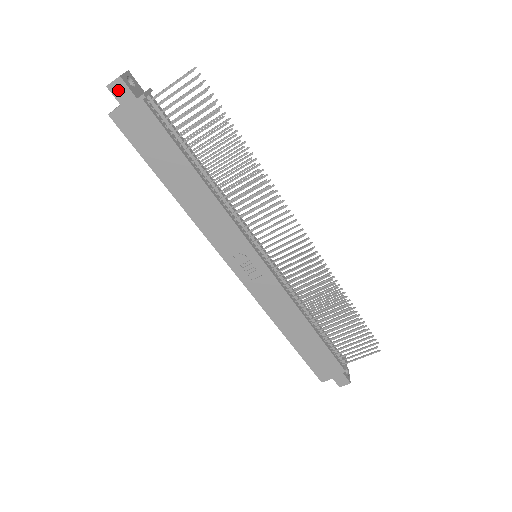
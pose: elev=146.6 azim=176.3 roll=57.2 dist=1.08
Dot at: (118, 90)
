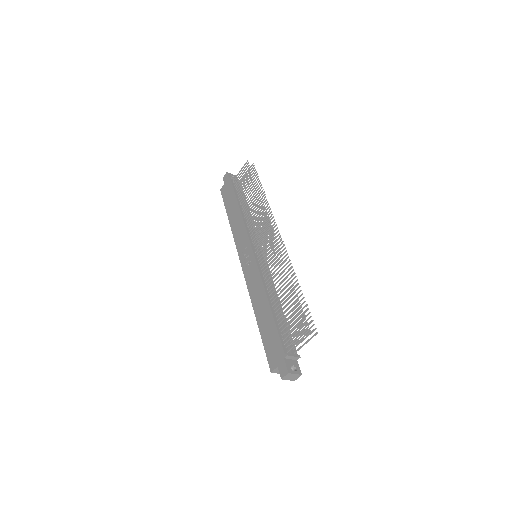
Dot at: (225, 178)
